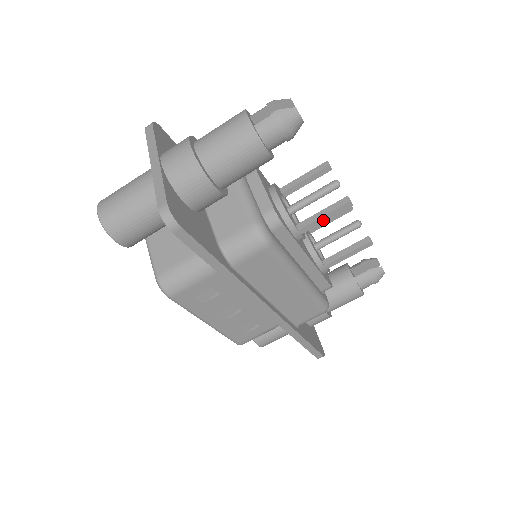
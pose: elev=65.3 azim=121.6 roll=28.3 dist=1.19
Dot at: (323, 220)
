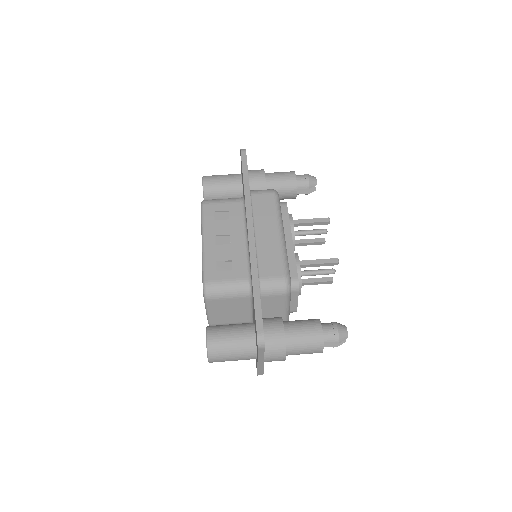
Dot at: (310, 222)
